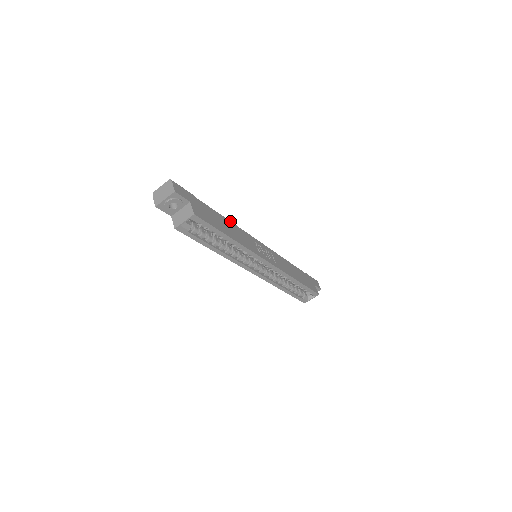
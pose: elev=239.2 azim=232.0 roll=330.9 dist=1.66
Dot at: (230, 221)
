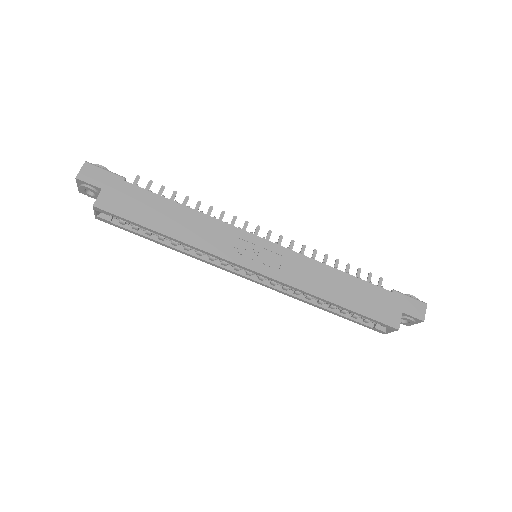
Dot at: (193, 209)
